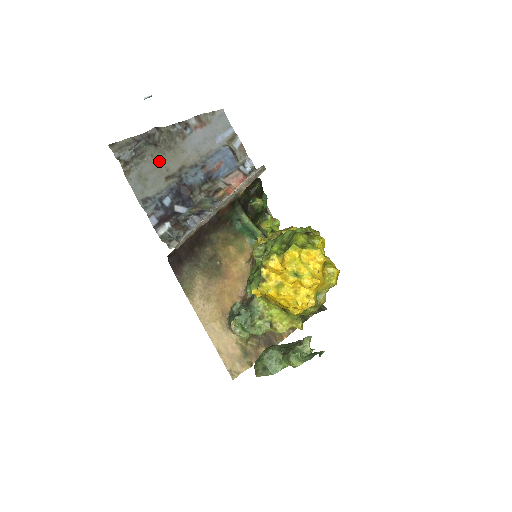
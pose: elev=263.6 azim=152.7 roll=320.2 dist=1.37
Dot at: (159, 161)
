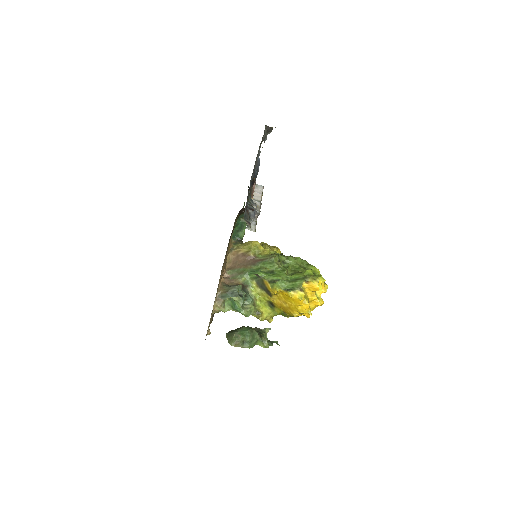
Dot at: occluded
